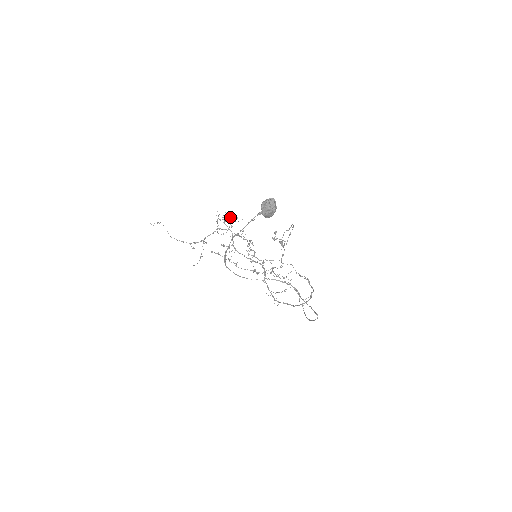
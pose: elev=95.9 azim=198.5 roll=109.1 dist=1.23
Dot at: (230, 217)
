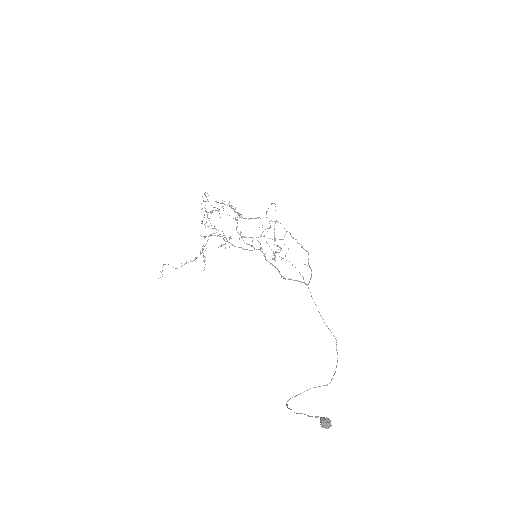
Dot at: (212, 212)
